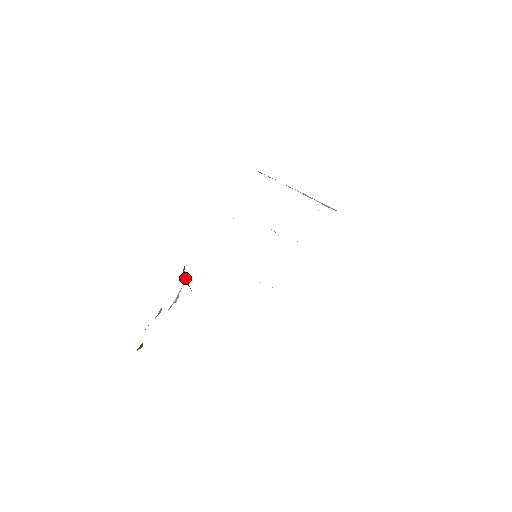
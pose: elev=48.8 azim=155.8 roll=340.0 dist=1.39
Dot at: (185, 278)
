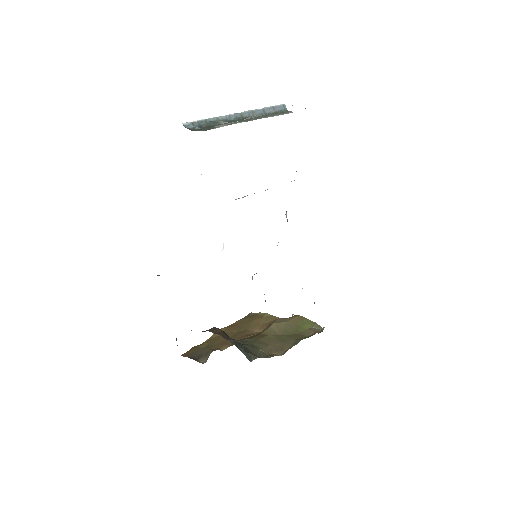
Dot at: (246, 354)
